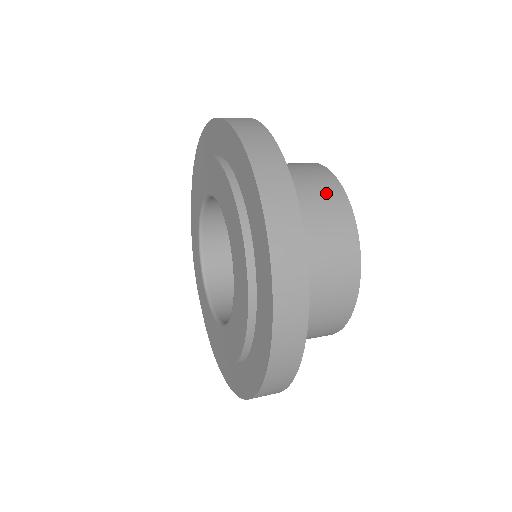
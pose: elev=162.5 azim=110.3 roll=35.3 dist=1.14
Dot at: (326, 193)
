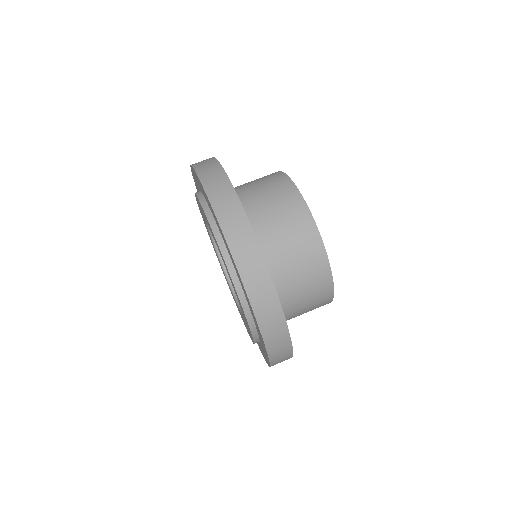
Dot at: (301, 233)
